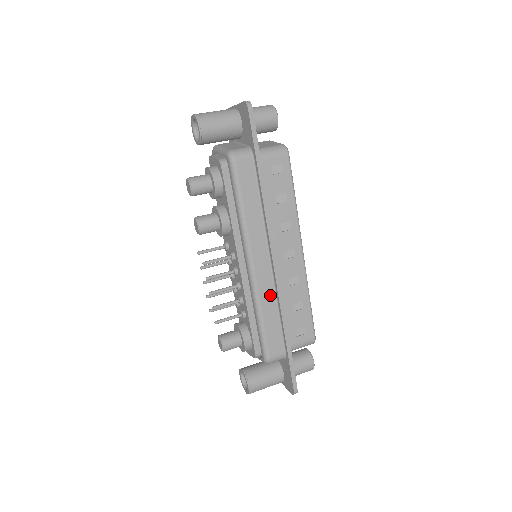
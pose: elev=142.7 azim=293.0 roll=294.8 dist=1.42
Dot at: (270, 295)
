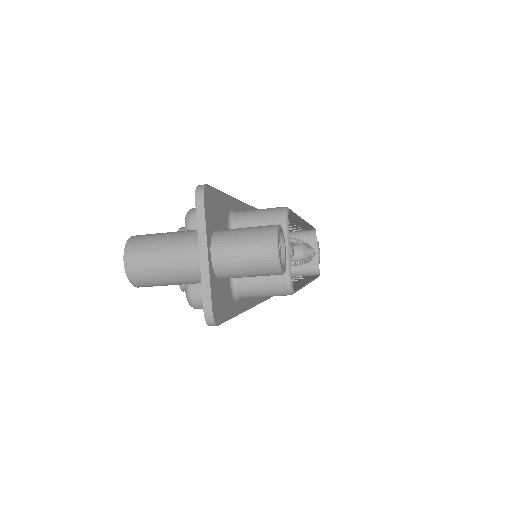
Dot at: occluded
